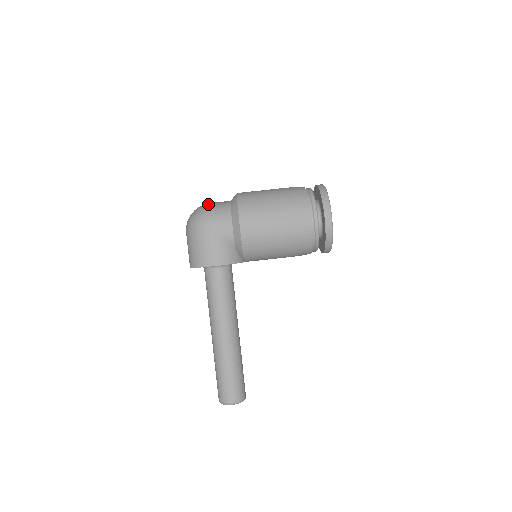
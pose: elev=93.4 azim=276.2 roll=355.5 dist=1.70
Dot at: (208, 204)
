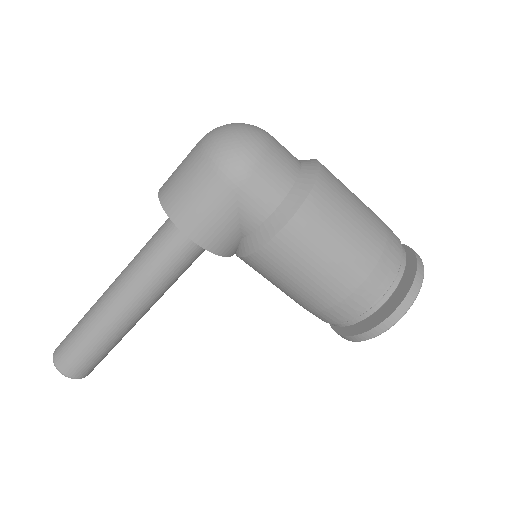
Dot at: (269, 142)
